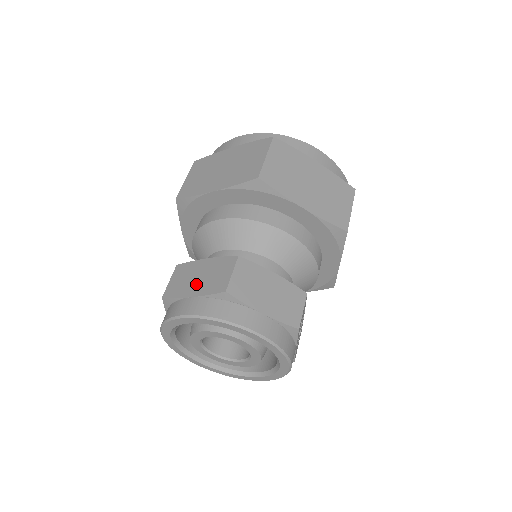
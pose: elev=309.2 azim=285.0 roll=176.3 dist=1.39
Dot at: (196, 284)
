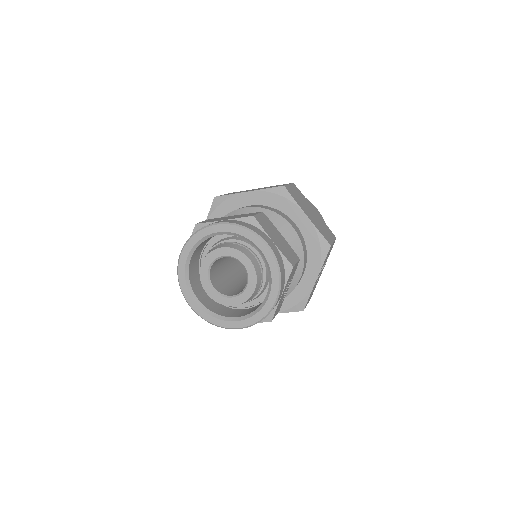
Dot at: (227, 218)
